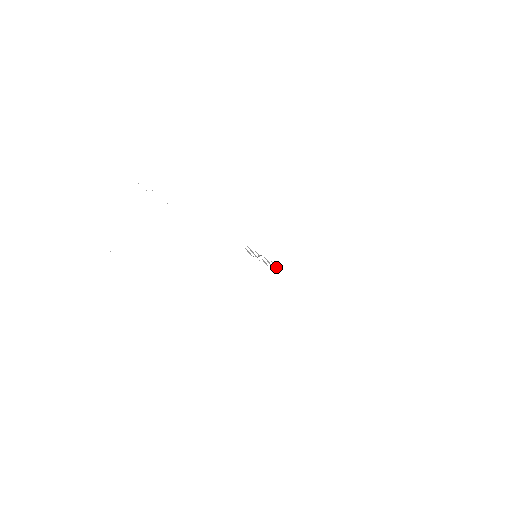
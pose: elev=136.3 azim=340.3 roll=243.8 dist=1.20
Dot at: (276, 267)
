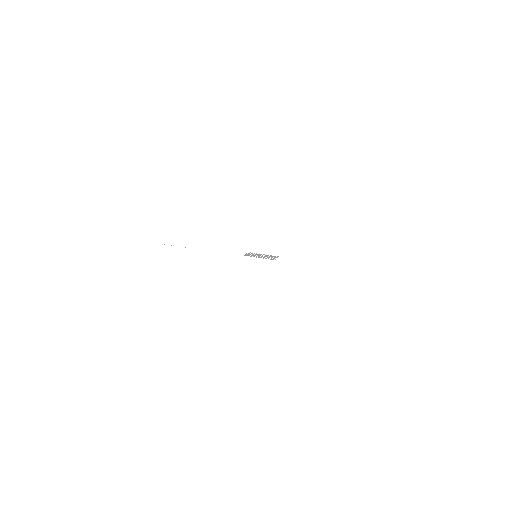
Dot at: occluded
